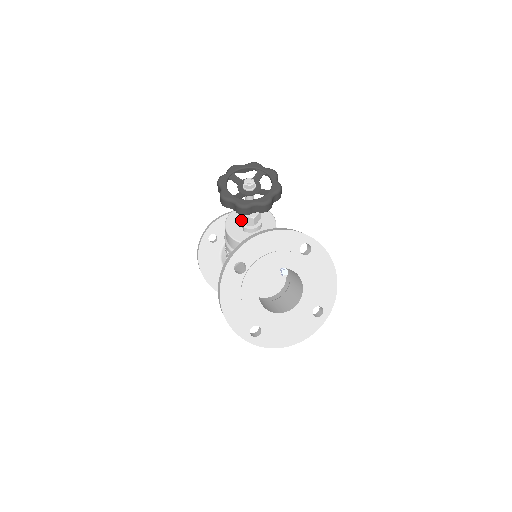
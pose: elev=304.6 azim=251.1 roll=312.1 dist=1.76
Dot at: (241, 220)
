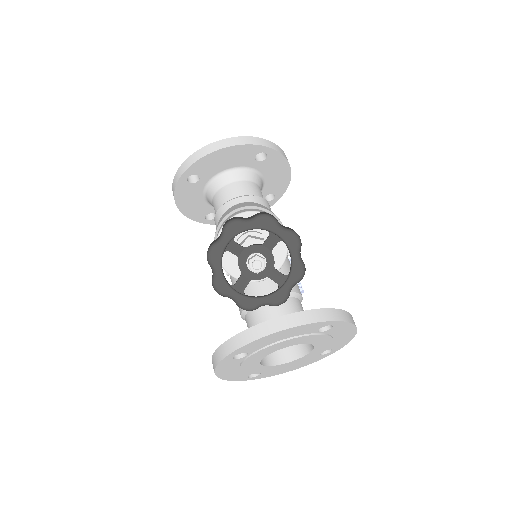
Dot at: occluded
